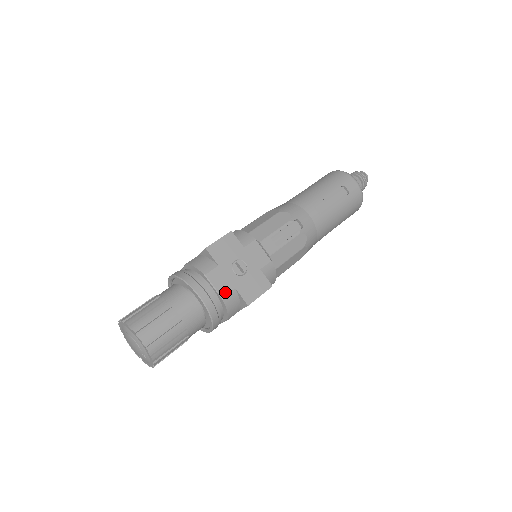
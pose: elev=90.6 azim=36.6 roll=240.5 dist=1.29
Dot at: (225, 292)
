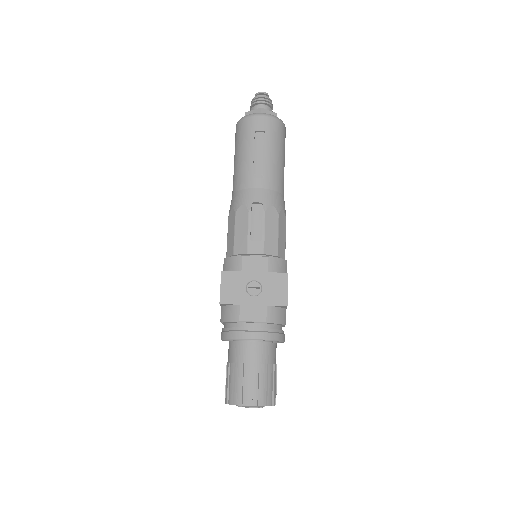
Dot at: (263, 316)
